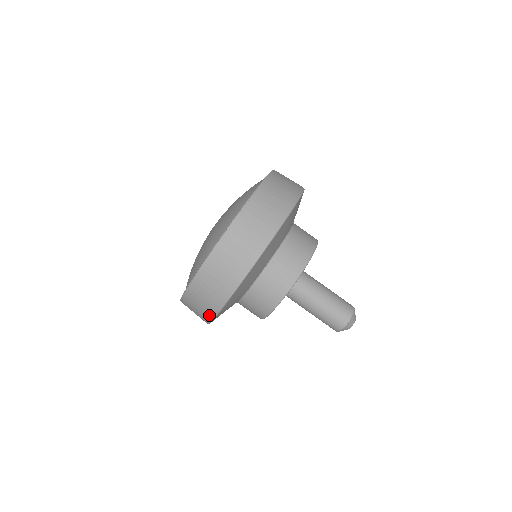
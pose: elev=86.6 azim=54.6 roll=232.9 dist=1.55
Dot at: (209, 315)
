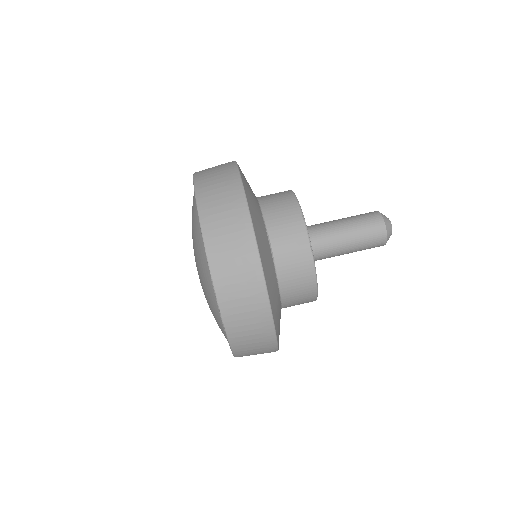
Dot at: occluded
